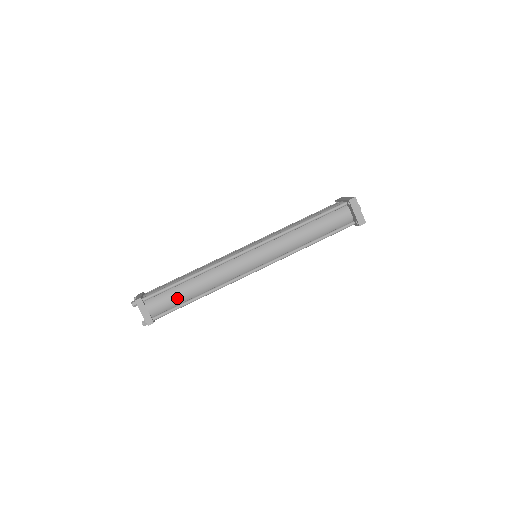
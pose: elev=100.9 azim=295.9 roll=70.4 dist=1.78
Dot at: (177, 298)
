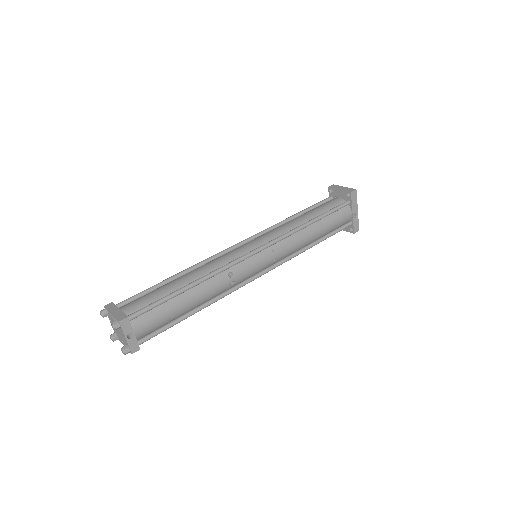
Dot at: (160, 292)
